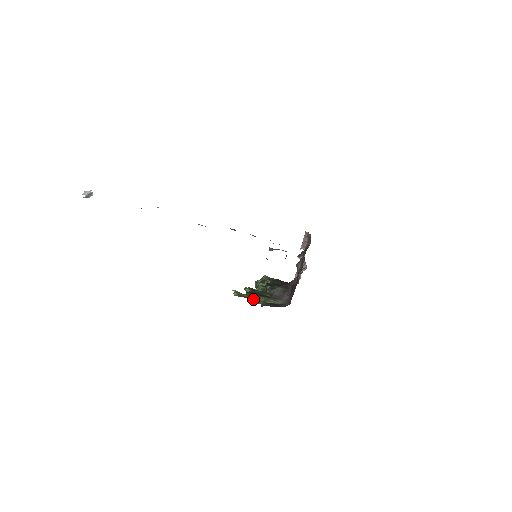
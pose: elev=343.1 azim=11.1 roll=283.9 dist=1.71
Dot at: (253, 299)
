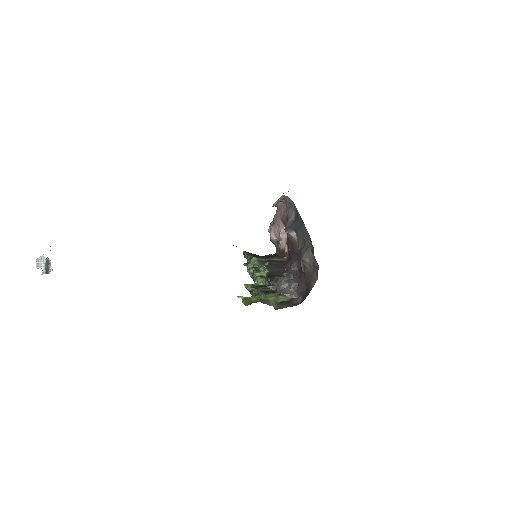
Dot at: (263, 302)
